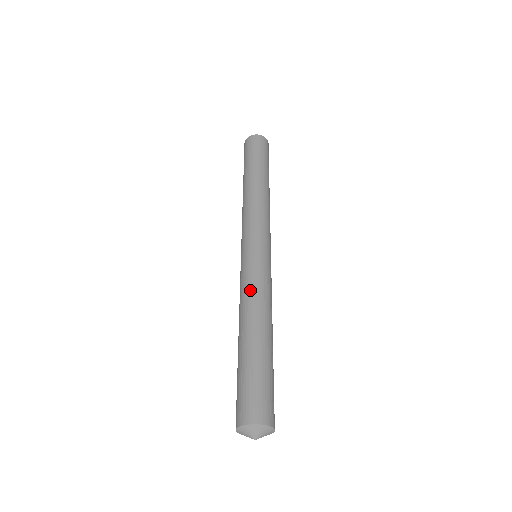
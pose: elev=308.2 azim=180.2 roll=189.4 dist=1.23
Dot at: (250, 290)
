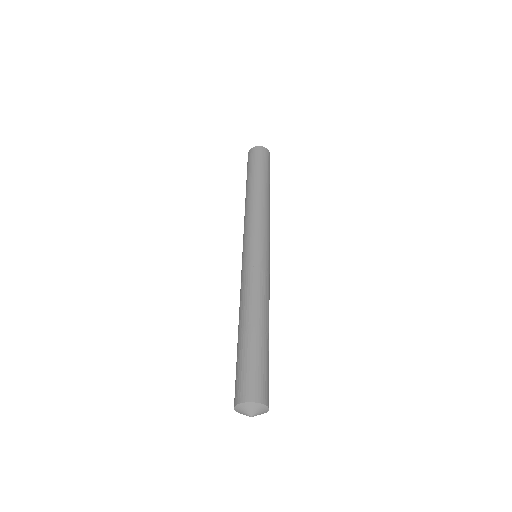
Dot at: (242, 289)
